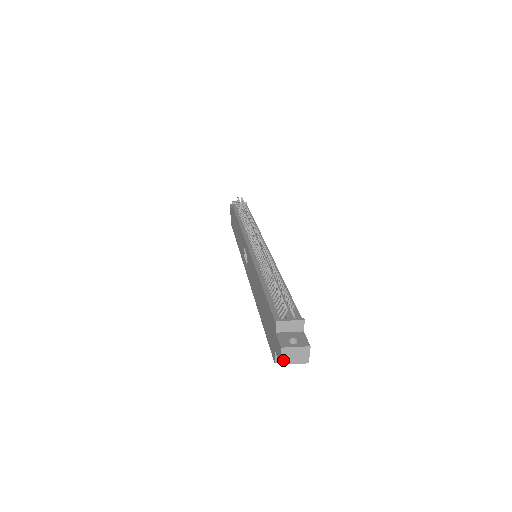
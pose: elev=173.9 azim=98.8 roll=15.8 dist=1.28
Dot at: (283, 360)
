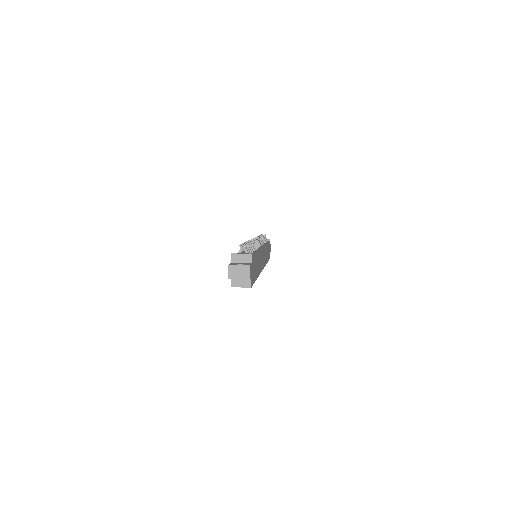
Dot at: (231, 275)
